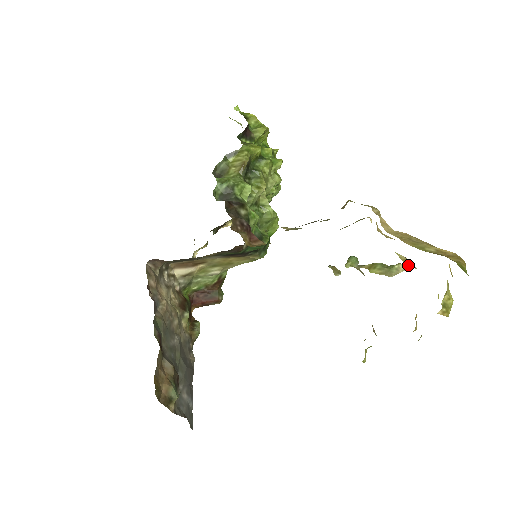
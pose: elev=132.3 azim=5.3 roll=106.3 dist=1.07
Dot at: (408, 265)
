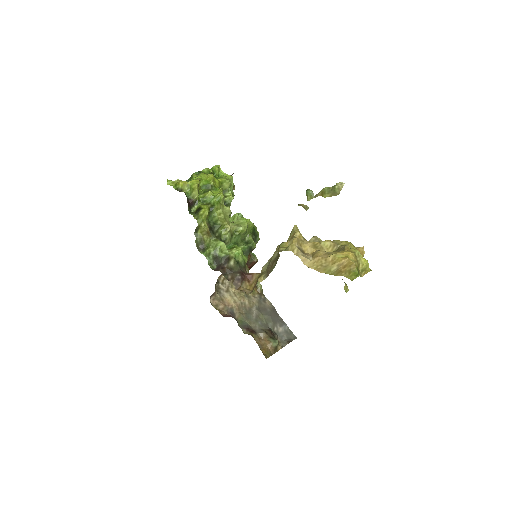
Dot at: (333, 251)
